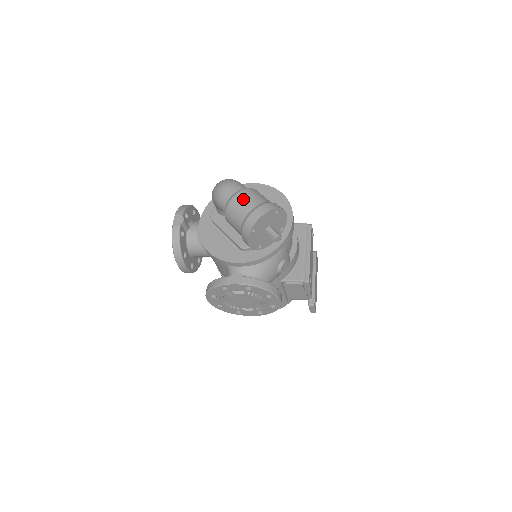
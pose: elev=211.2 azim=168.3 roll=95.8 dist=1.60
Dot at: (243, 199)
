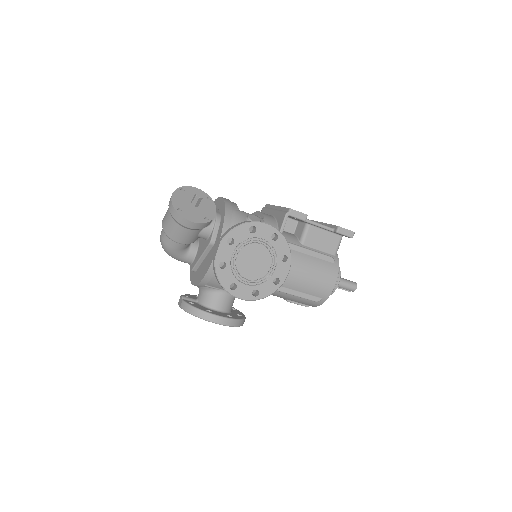
Dot at: (165, 216)
